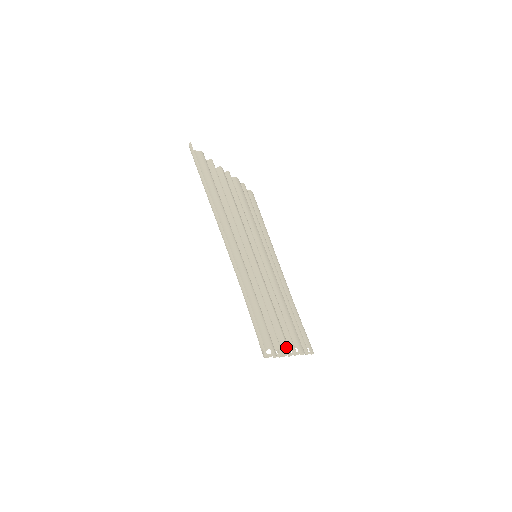
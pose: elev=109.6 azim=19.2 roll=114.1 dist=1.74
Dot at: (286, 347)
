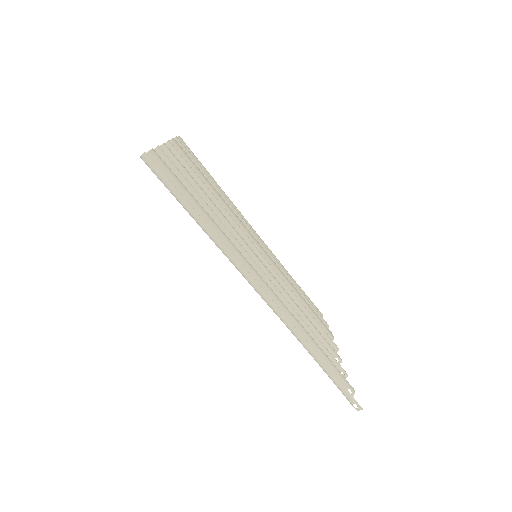
Dot at: (336, 356)
